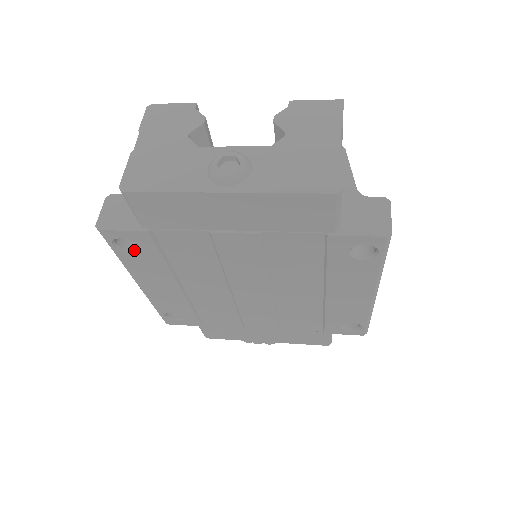
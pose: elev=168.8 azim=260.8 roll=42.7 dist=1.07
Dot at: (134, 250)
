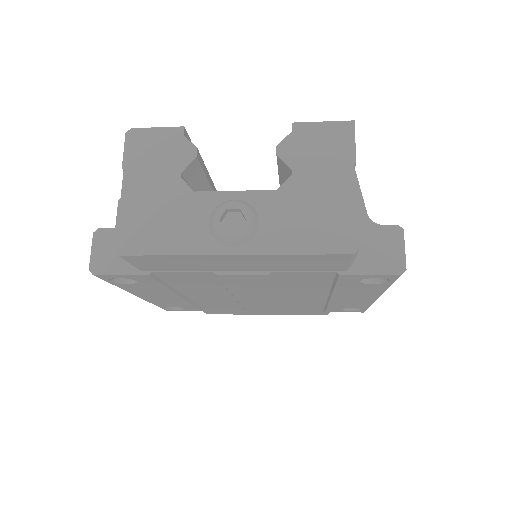
Dot at: (132, 282)
